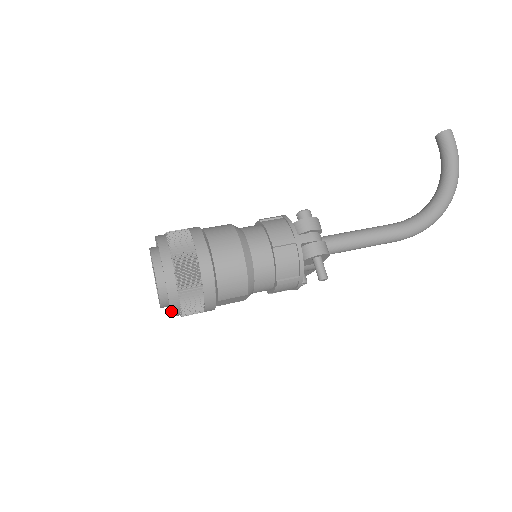
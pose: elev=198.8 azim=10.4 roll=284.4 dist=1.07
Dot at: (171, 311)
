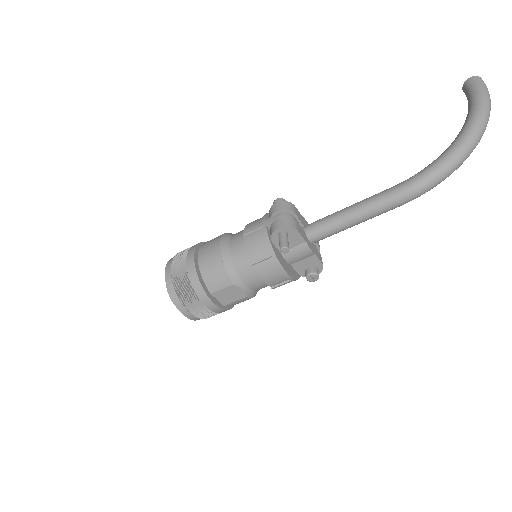
Dot at: (178, 308)
